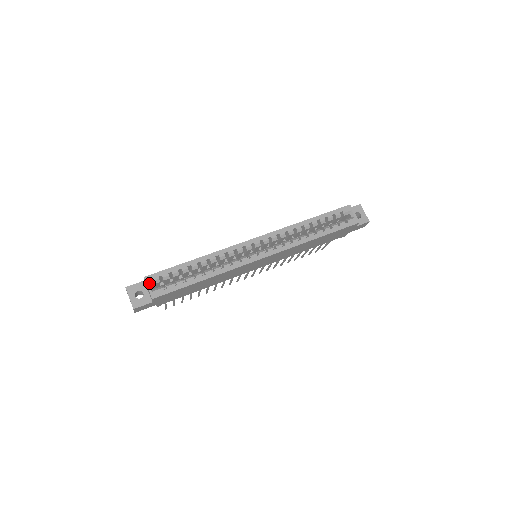
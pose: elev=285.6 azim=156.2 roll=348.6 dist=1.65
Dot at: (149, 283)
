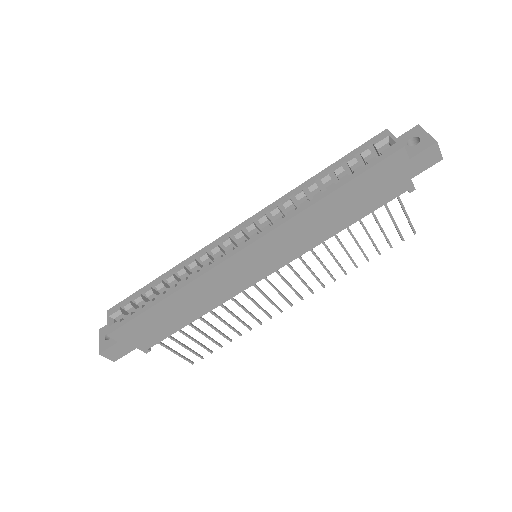
Dot at: (110, 317)
